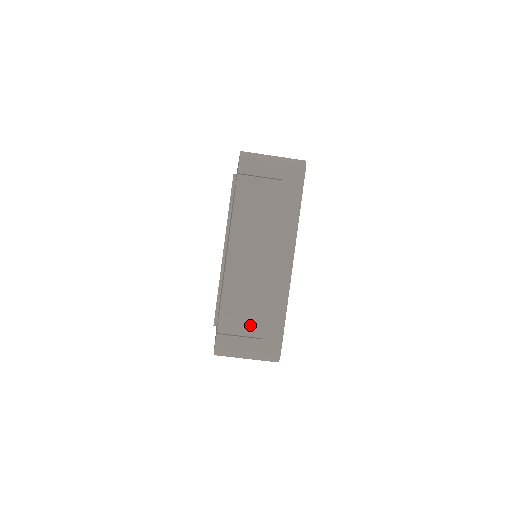
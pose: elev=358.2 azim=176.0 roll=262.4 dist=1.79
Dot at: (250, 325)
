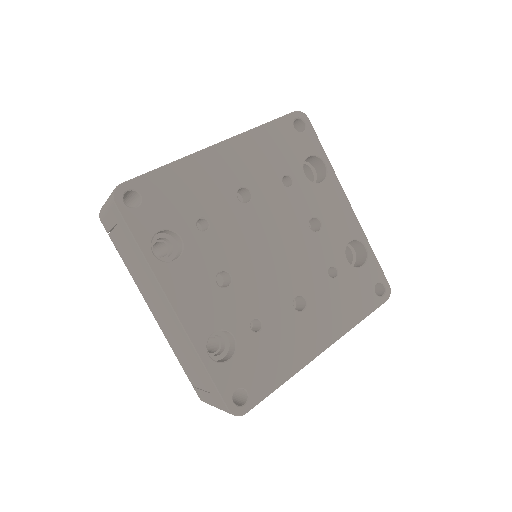
Dot at: (198, 379)
